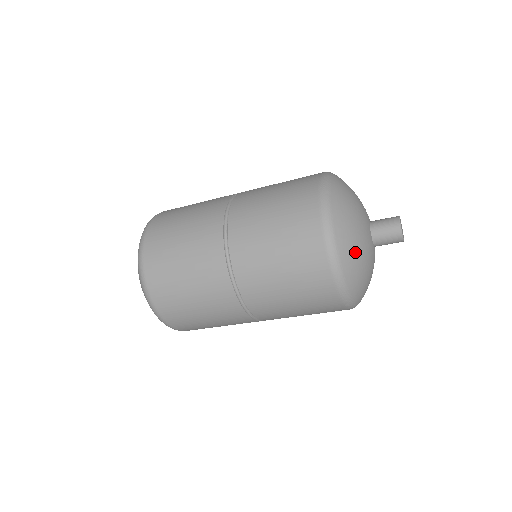
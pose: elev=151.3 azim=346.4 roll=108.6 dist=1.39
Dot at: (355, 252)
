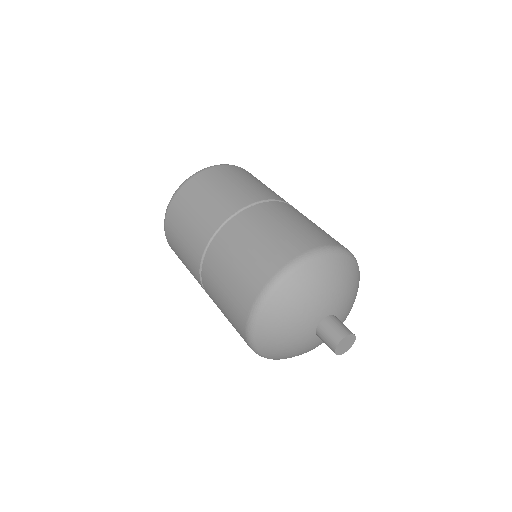
Dot at: (276, 343)
